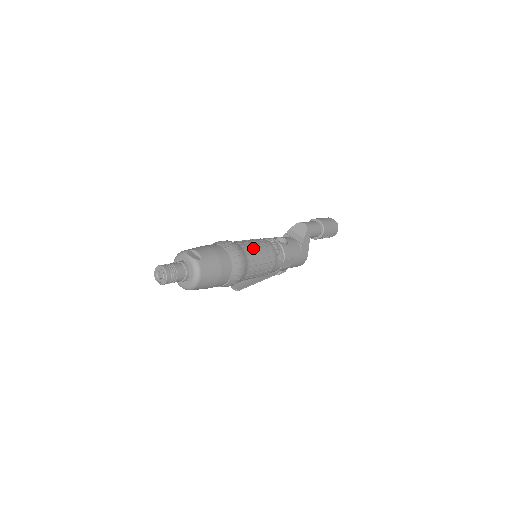
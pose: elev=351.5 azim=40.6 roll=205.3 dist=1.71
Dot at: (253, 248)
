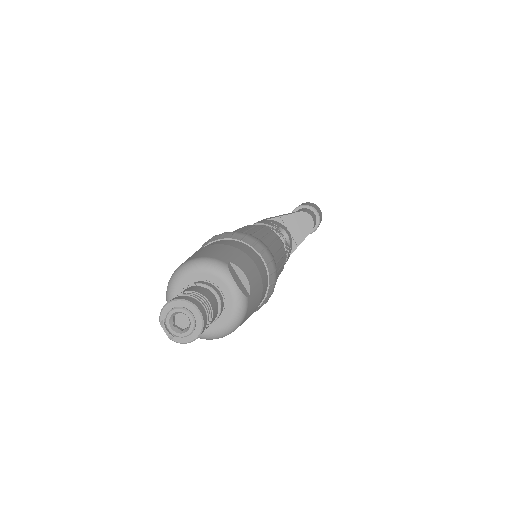
Dot at: (279, 259)
